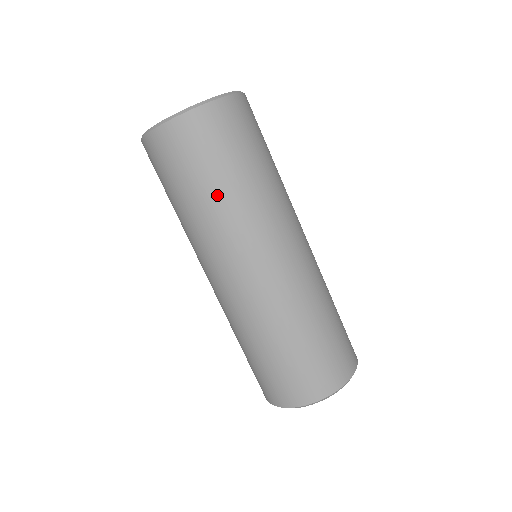
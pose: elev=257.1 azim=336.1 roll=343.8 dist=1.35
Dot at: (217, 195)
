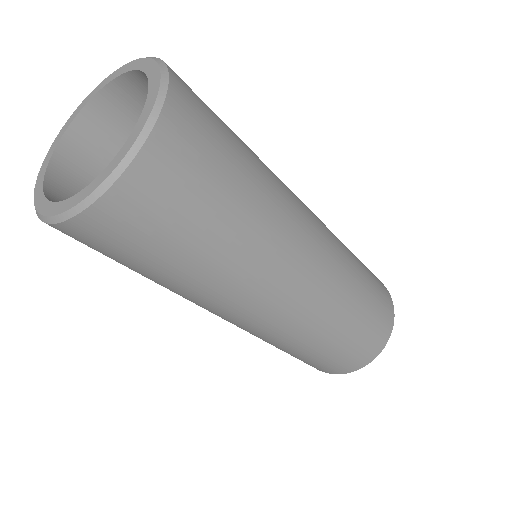
Dot at: occluded
